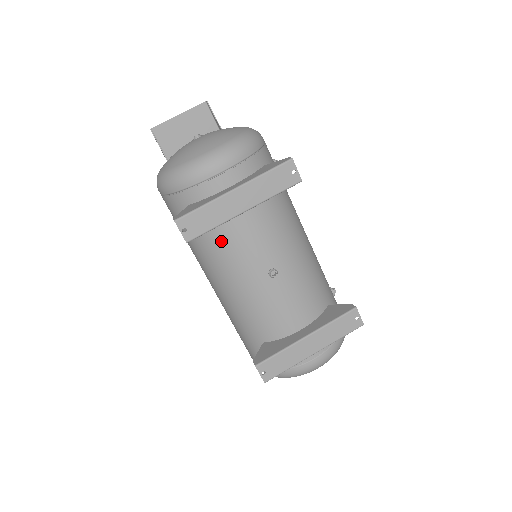
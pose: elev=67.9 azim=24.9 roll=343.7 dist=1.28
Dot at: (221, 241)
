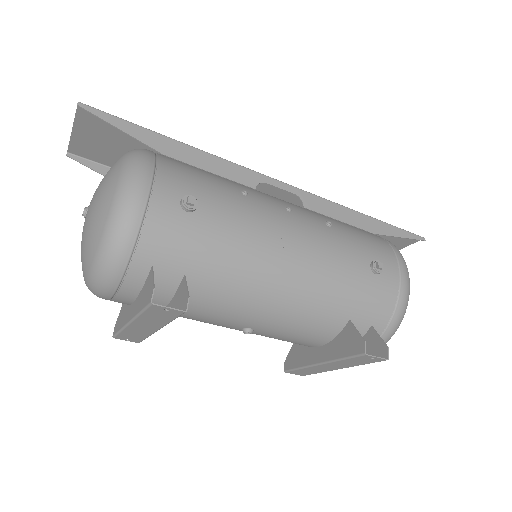
Dot at: occluded
